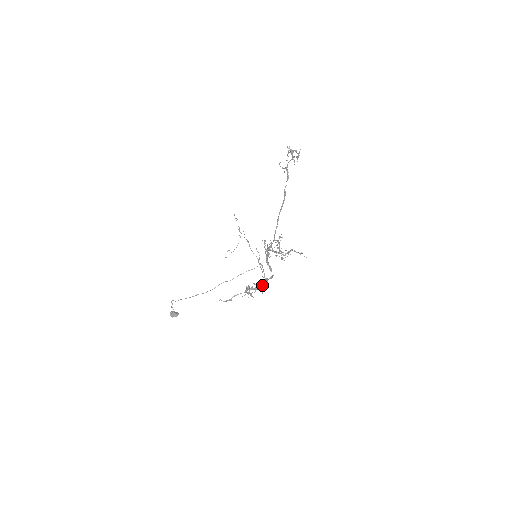
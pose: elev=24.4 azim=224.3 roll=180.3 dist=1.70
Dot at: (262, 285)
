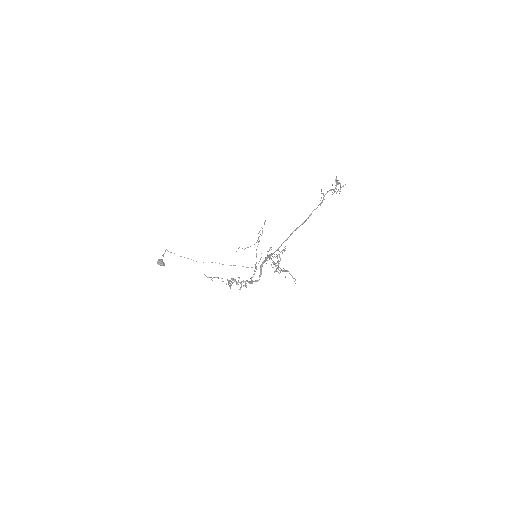
Dot at: (245, 283)
